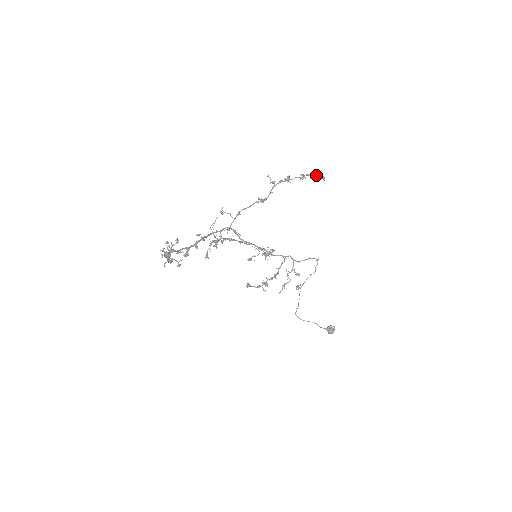
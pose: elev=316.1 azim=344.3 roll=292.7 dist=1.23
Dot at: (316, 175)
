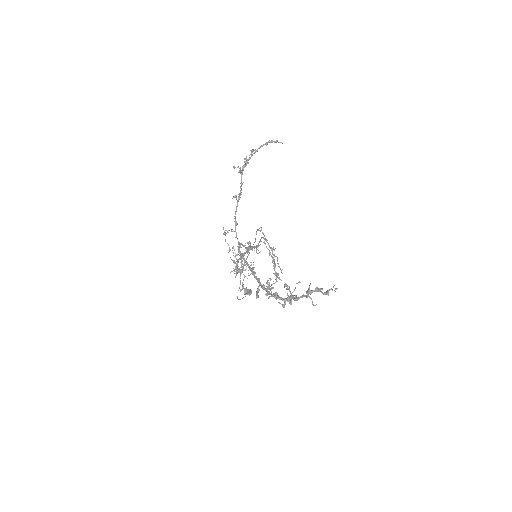
Dot at: occluded
